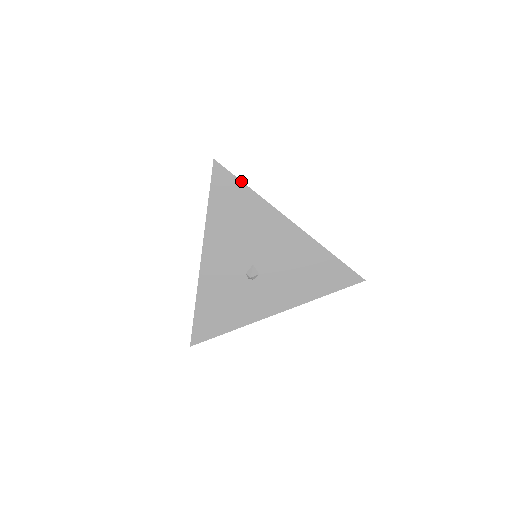
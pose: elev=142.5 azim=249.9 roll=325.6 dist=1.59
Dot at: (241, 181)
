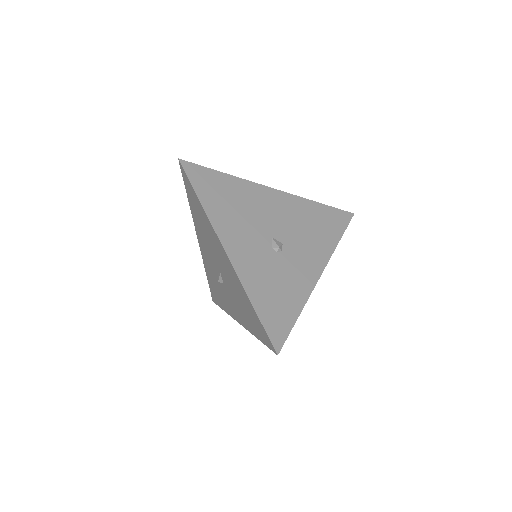
Dot at: (213, 169)
